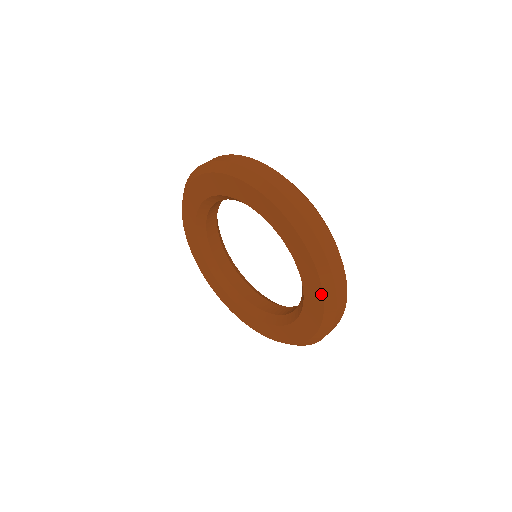
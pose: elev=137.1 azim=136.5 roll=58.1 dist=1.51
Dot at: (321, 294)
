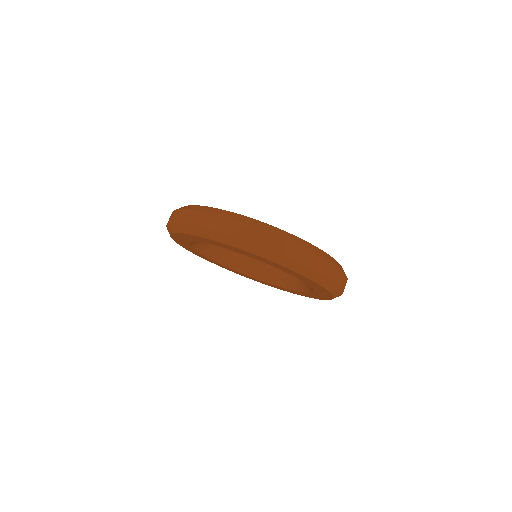
Dot at: (324, 289)
